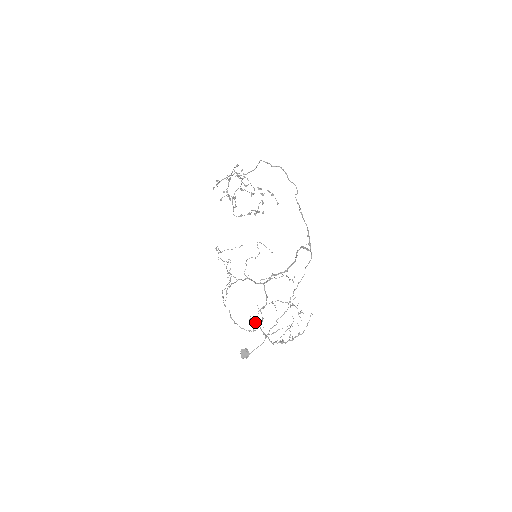
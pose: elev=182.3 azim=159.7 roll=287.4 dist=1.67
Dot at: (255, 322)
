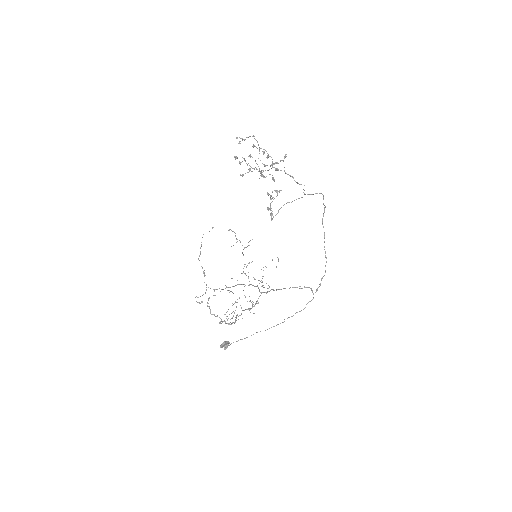
Dot at: (236, 317)
